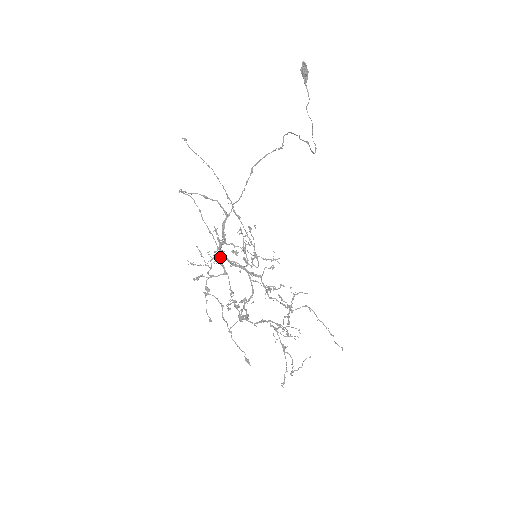
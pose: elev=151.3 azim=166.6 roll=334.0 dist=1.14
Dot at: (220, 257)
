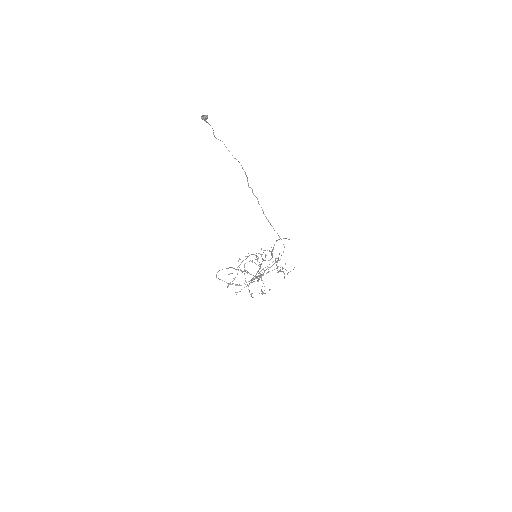
Dot at: occluded
